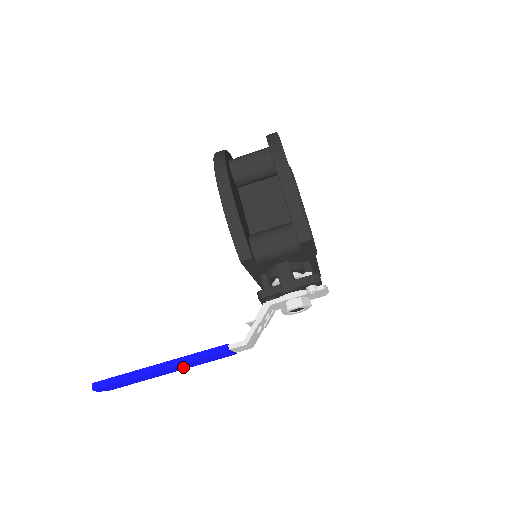
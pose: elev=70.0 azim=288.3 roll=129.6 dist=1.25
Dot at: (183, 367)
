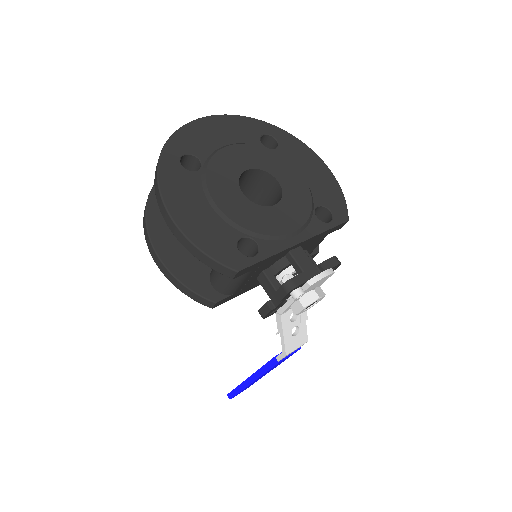
Dot at: occluded
